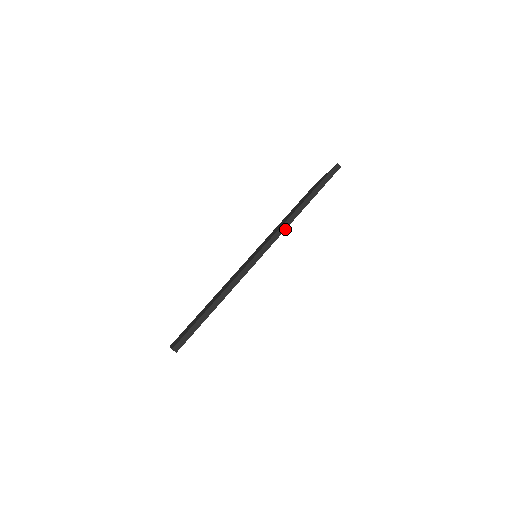
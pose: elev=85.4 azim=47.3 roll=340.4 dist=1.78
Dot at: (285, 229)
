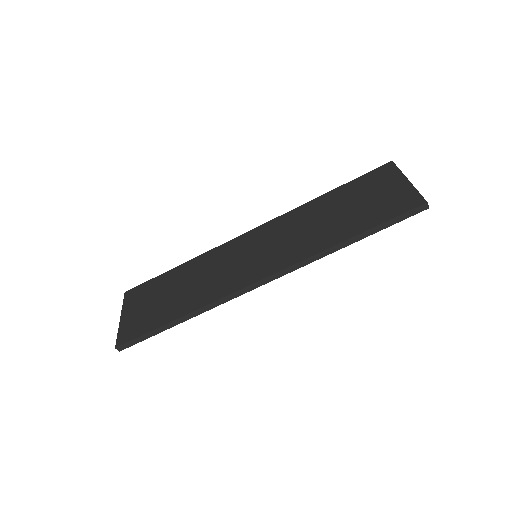
Dot at: (302, 266)
